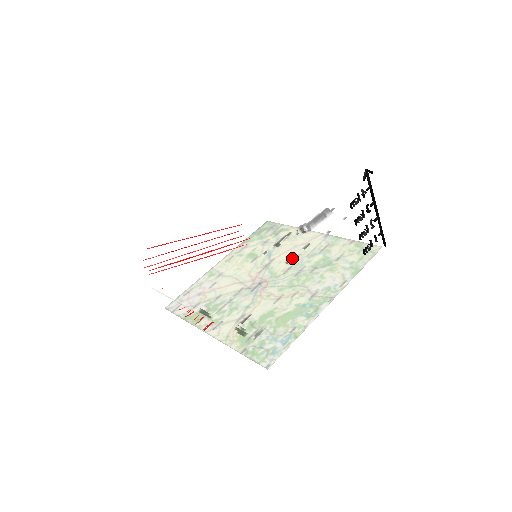
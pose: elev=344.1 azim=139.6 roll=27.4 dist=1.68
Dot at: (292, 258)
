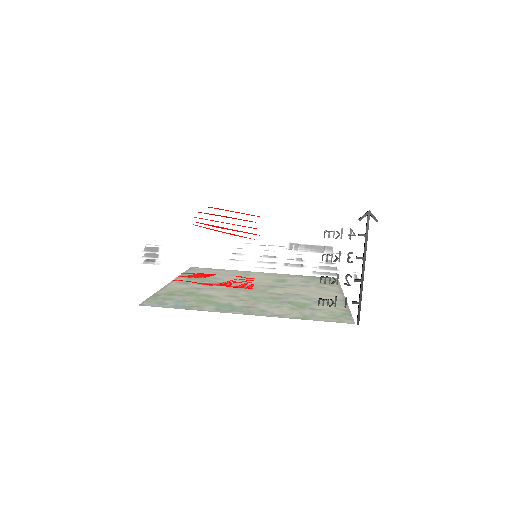
Dot at: (247, 248)
